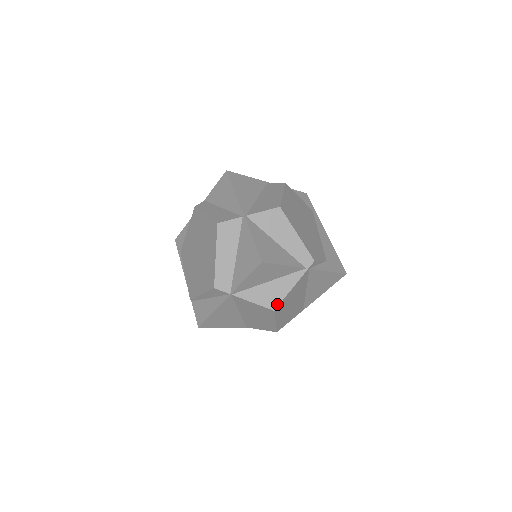
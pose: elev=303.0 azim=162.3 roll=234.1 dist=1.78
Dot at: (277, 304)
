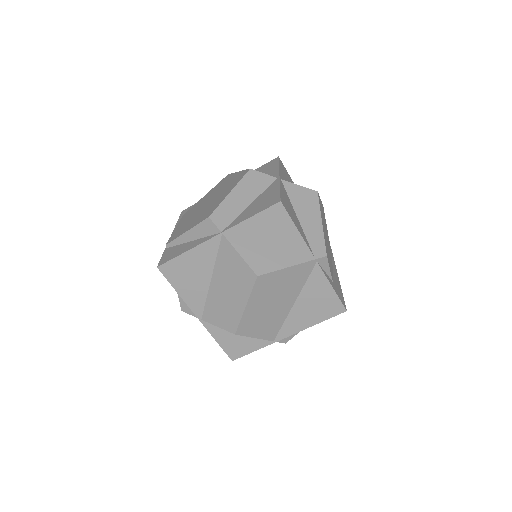
Dot at: (264, 271)
